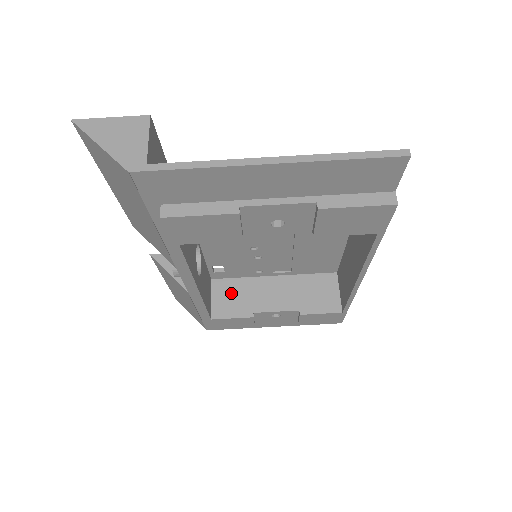
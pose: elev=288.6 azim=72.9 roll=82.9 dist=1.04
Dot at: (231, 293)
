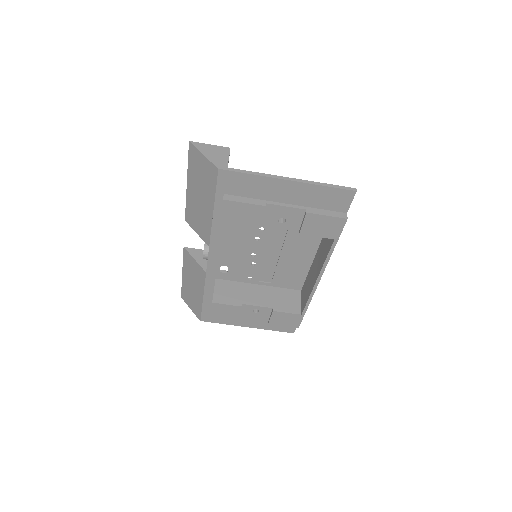
Dot at: (228, 289)
